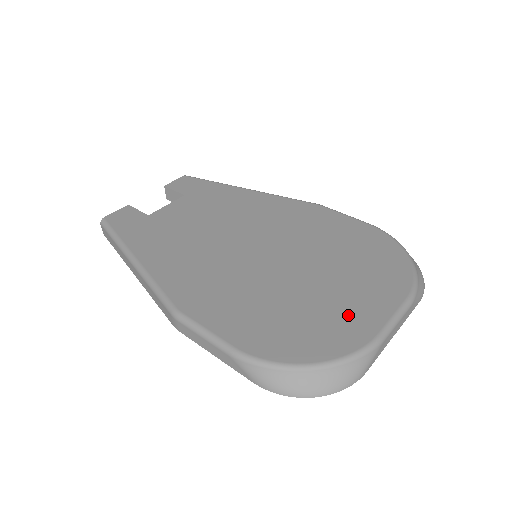
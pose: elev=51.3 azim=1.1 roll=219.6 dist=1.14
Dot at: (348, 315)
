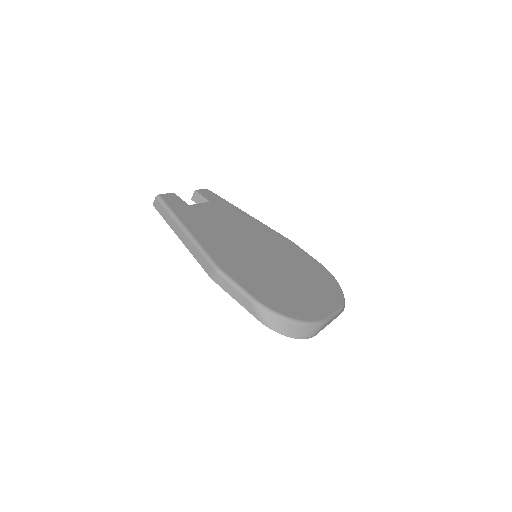
Dot at: (311, 303)
